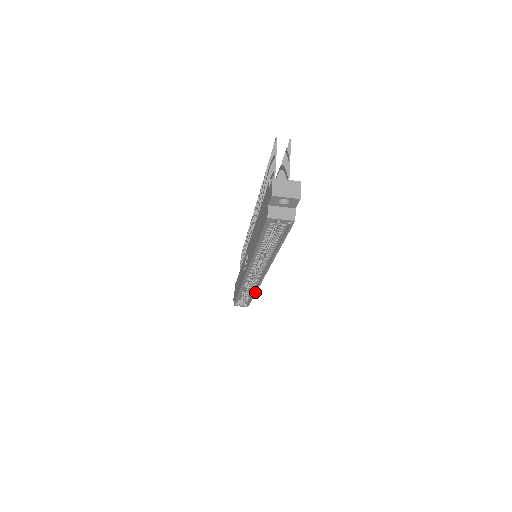
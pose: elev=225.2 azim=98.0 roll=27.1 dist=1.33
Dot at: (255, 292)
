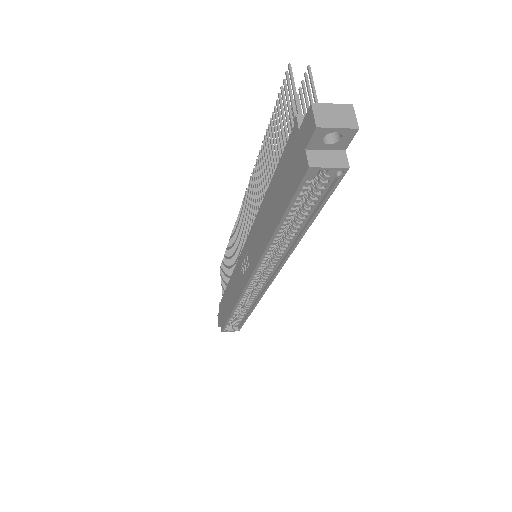
Dot at: (254, 307)
